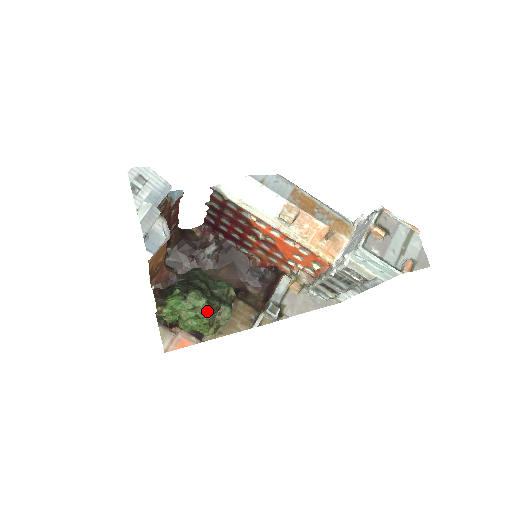
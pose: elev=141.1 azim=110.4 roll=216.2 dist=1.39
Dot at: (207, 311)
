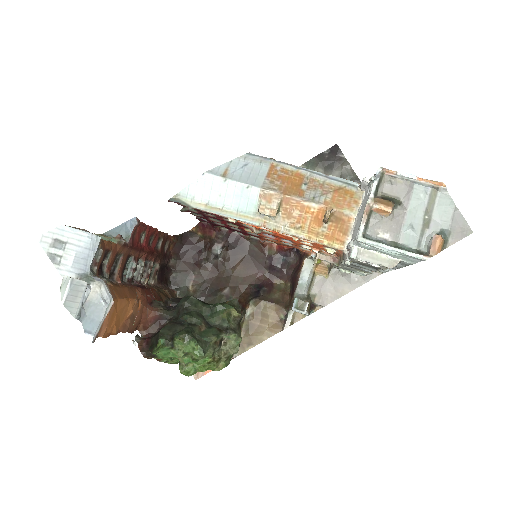
Dot at: (201, 355)
